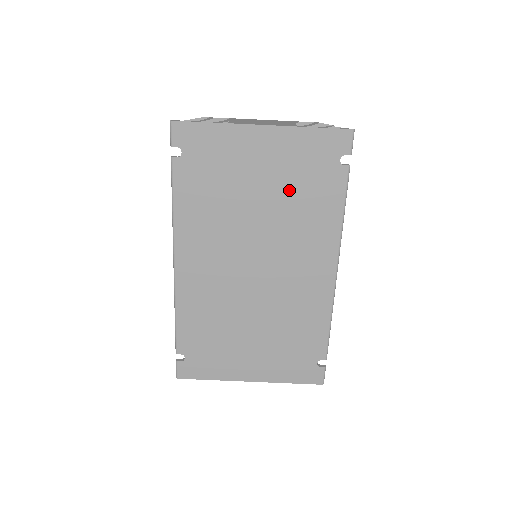
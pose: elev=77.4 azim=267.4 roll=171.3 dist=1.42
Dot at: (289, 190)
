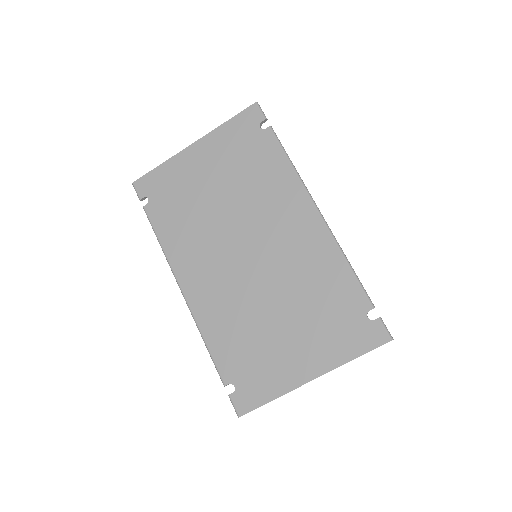
Dot at: (237, 173)
